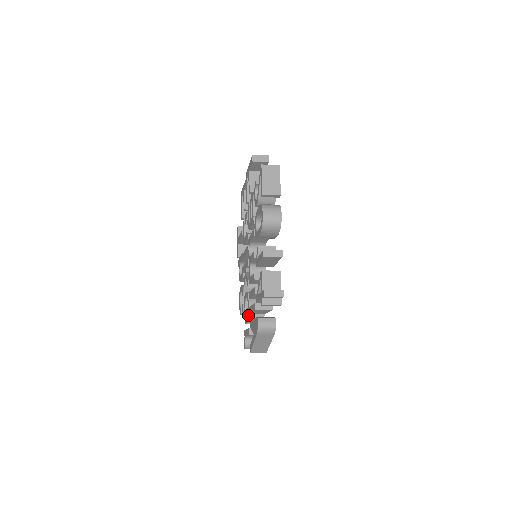
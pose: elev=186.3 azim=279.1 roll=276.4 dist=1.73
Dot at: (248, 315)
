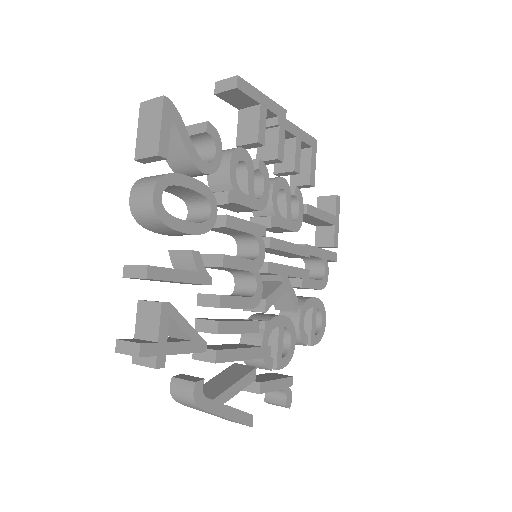
Dot at: occluded
